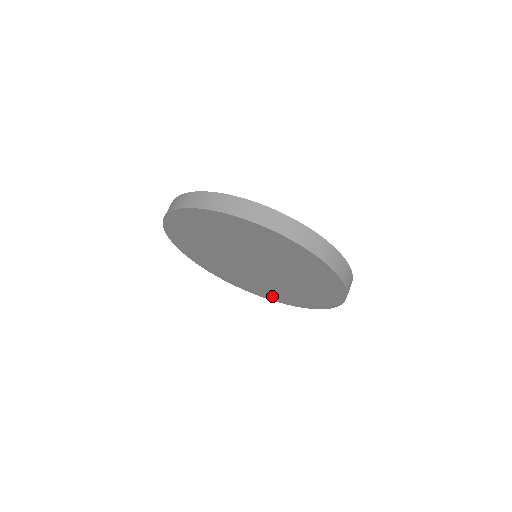
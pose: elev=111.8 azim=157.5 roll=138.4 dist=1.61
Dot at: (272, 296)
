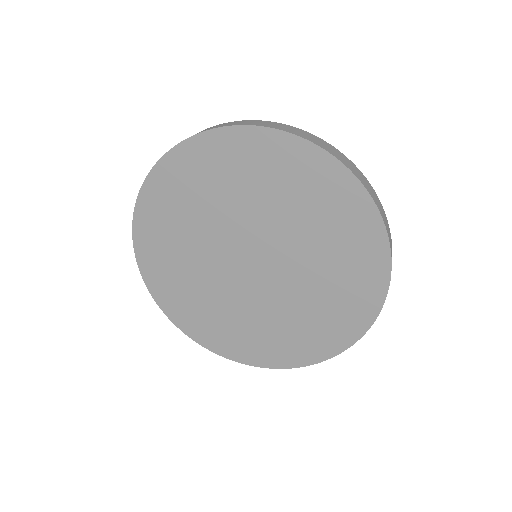
Dot at: (203, 330)
